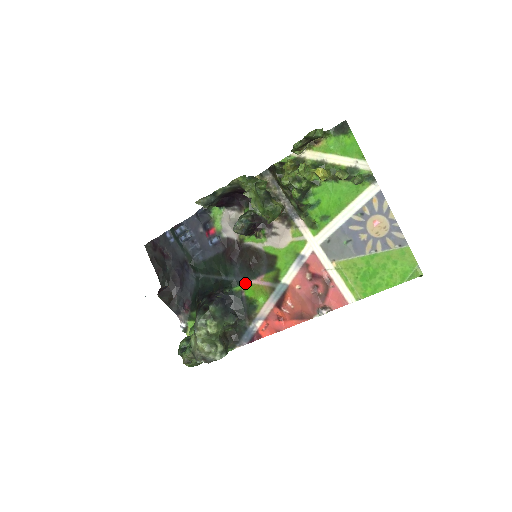
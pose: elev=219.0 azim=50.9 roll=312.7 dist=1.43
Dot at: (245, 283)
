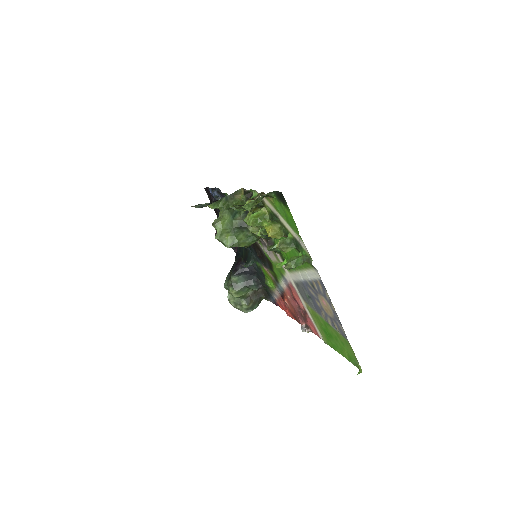
Dot at: (261, 265)
